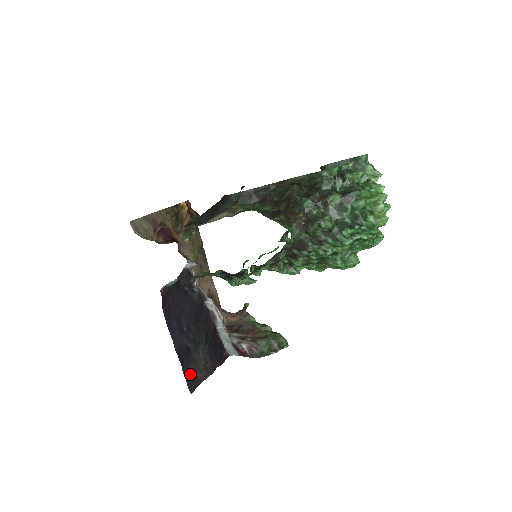
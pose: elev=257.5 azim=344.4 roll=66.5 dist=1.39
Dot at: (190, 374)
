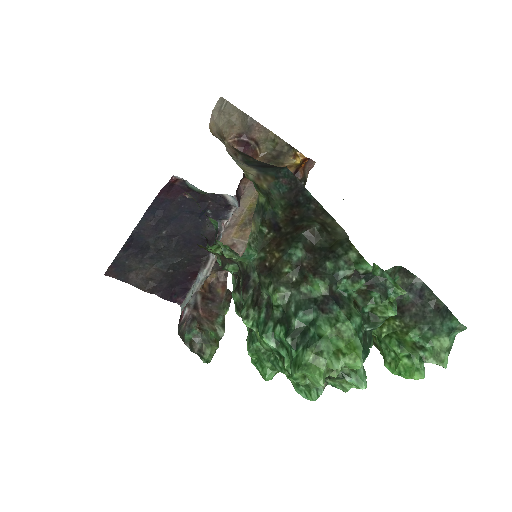
Dot at: (124, 263)
